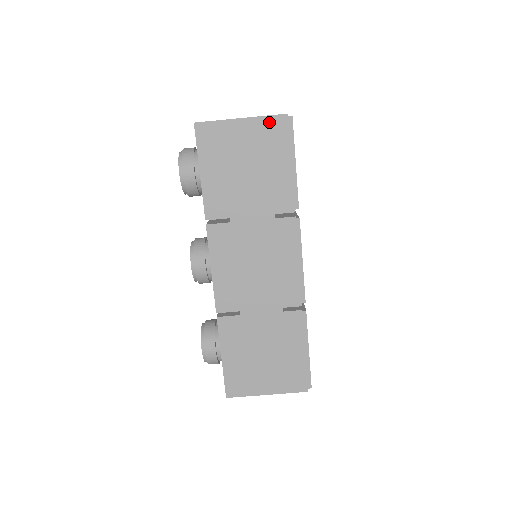
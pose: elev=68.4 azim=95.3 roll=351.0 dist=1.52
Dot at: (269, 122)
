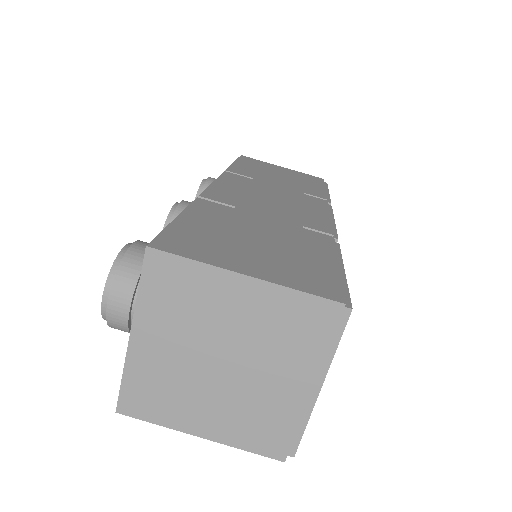
Dot at: (307, 175)
